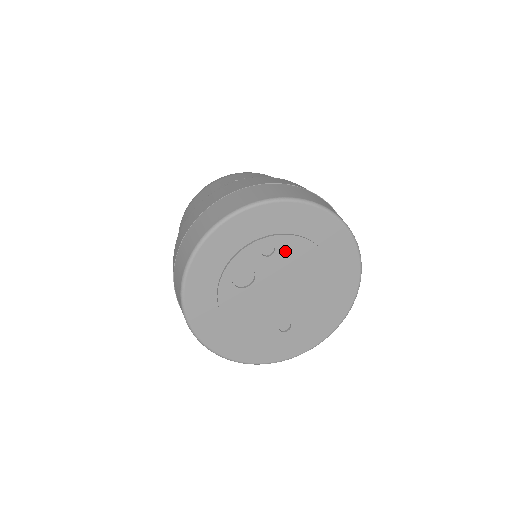
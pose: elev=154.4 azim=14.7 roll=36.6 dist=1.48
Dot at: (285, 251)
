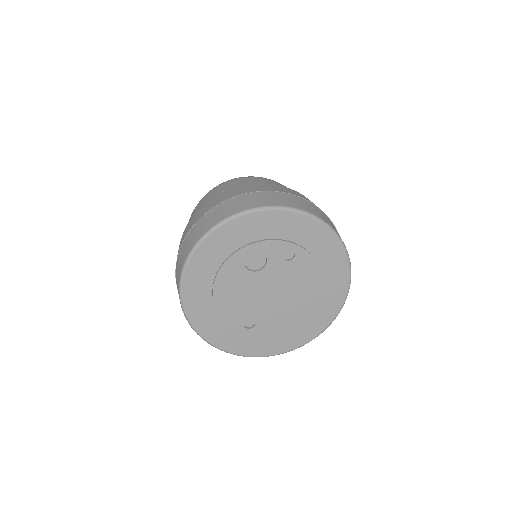
Dot at: (299, 265)
